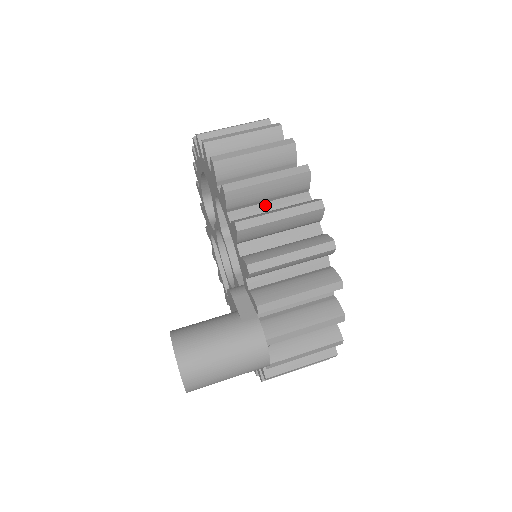
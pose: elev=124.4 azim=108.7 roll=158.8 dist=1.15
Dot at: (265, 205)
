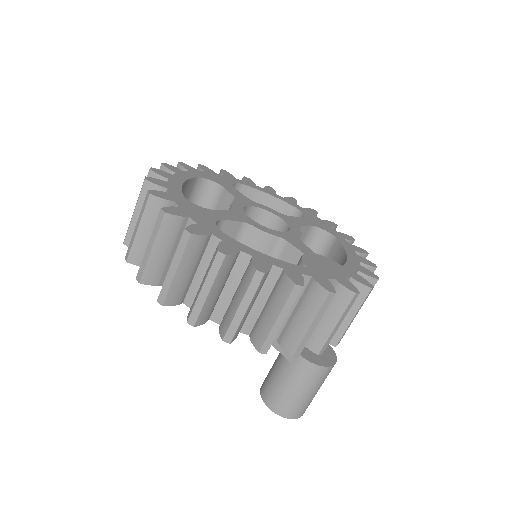
Dot at: (225, 291)
